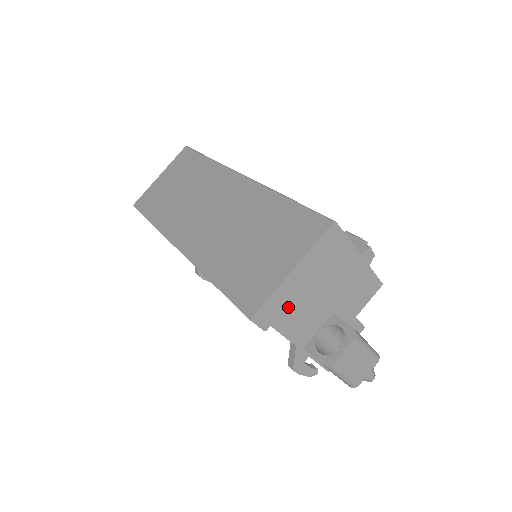
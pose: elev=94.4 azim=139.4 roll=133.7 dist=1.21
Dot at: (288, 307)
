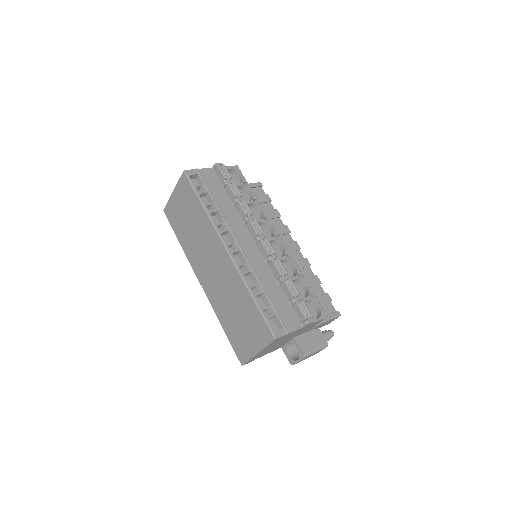
Dot at: (262, 354)
